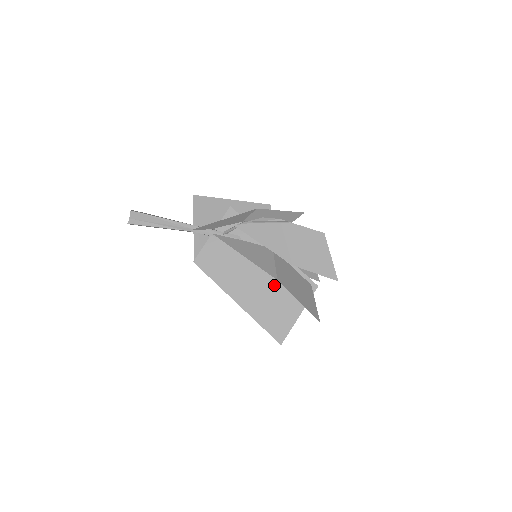
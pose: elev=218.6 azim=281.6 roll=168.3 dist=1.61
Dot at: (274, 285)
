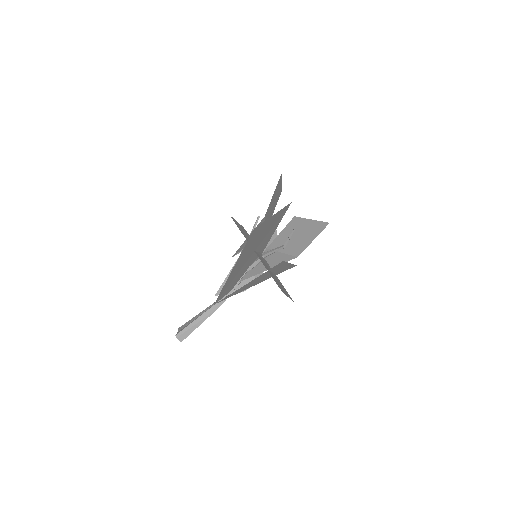
Dot at: occluded
